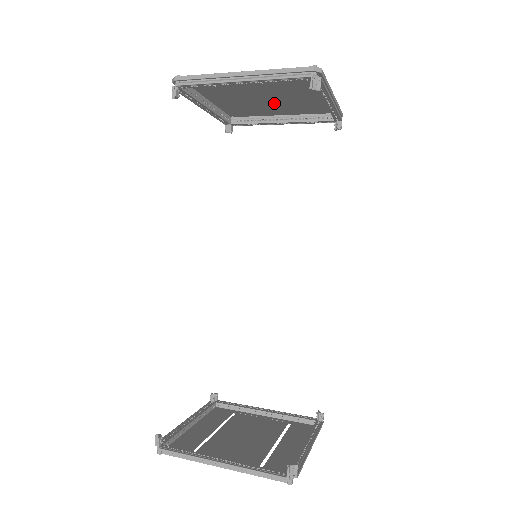
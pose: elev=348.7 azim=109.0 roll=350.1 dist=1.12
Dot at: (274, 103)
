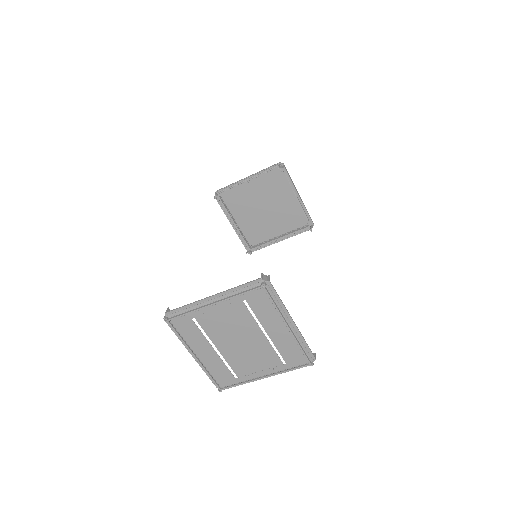
Dot at: (271, 217)
